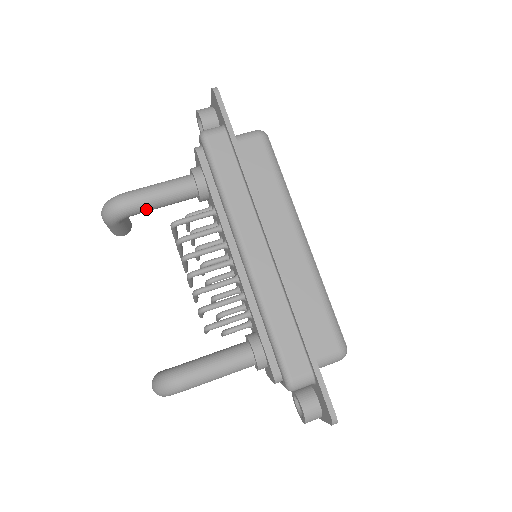
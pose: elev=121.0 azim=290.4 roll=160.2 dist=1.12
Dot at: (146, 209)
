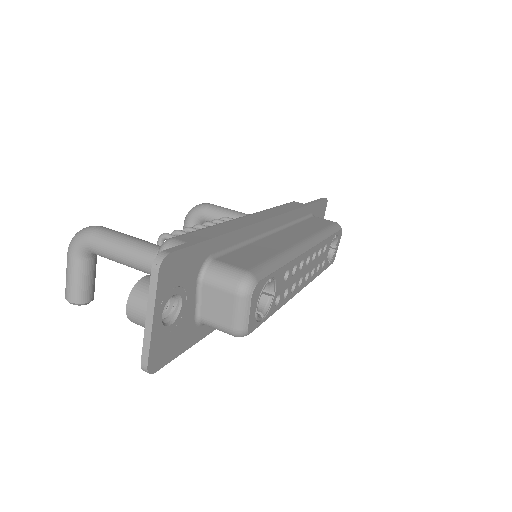
Dot at: (216, 215)
